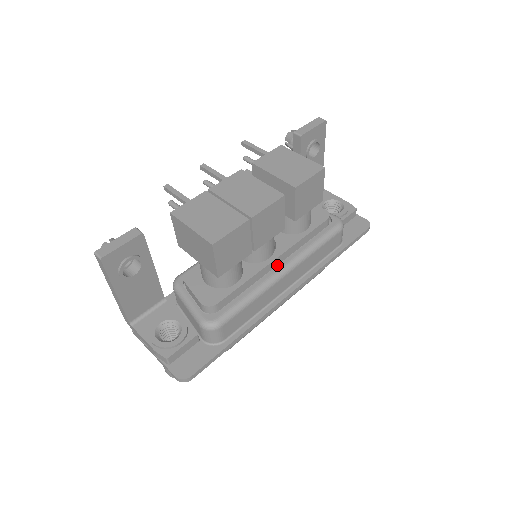
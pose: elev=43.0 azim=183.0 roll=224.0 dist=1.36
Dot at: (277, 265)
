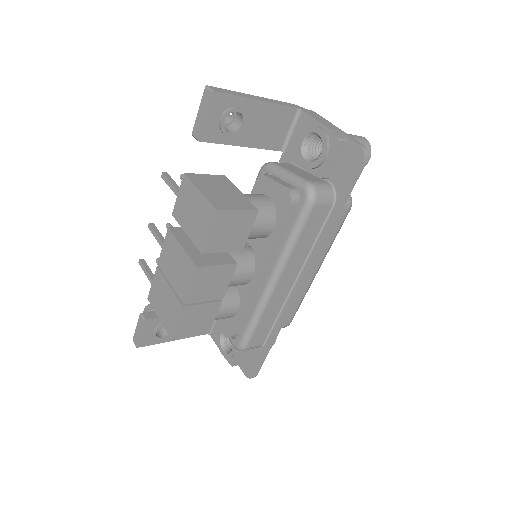
Dot at: (264, 278)
